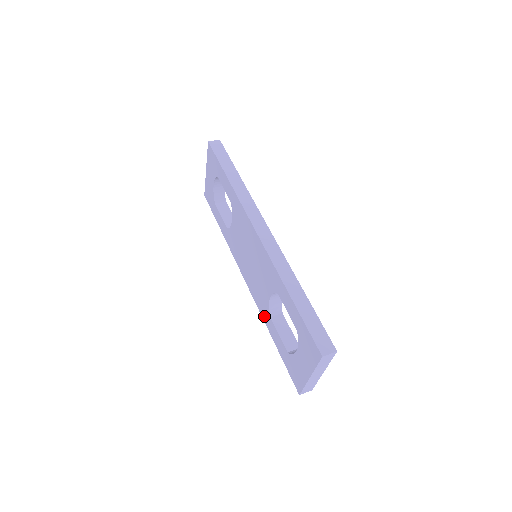
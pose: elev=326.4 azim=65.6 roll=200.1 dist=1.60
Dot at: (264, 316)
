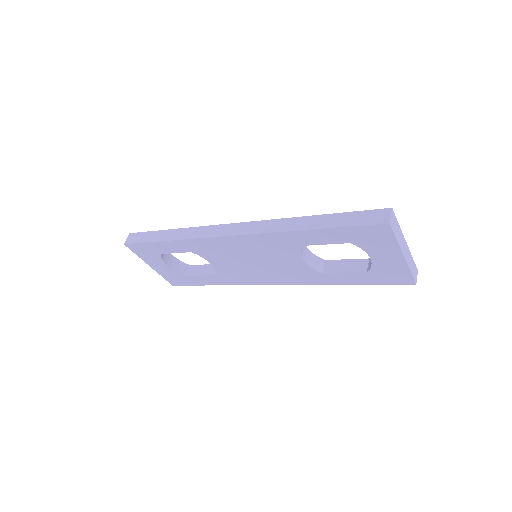
Dot at: (318, 281)
